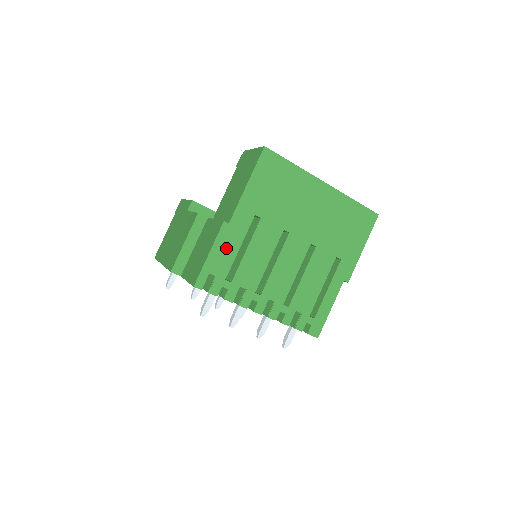
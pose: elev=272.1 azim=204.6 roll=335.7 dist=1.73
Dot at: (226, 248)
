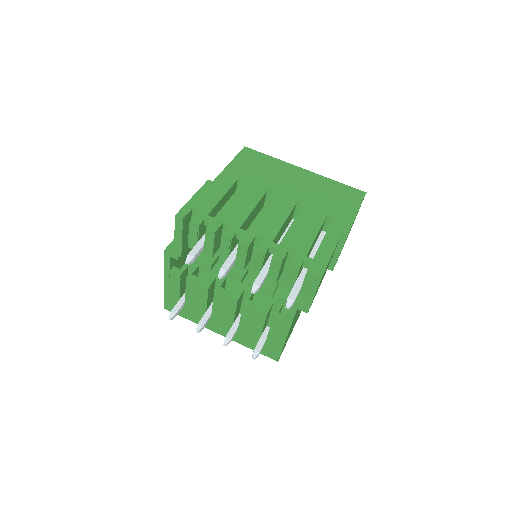
Dot at: (210, 195)
